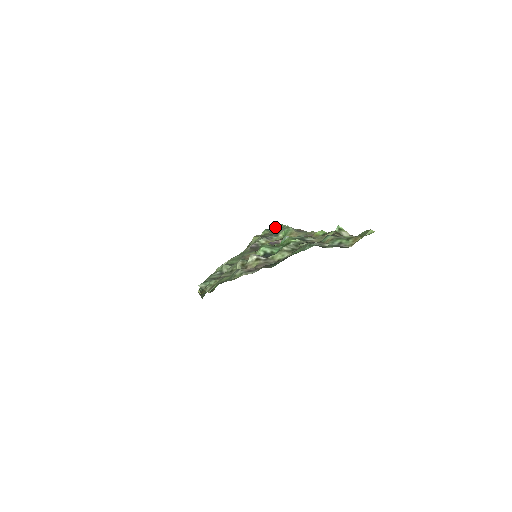
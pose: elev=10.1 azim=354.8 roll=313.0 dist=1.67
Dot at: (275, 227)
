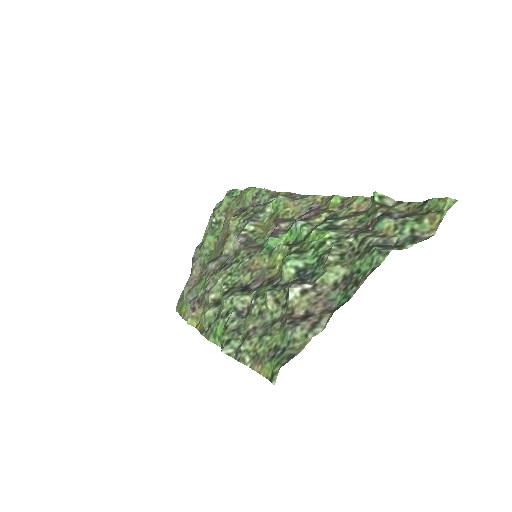
Dot at: (246, 194)
